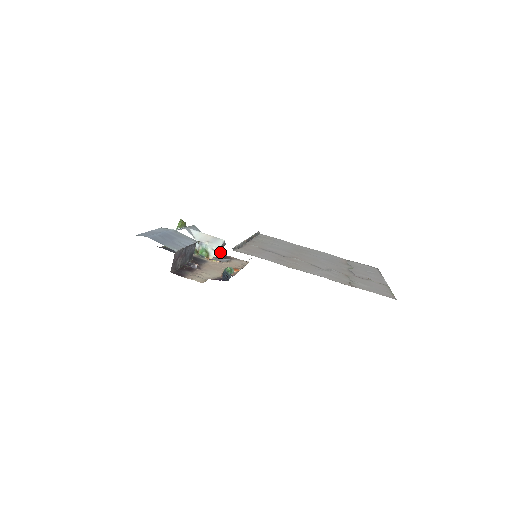
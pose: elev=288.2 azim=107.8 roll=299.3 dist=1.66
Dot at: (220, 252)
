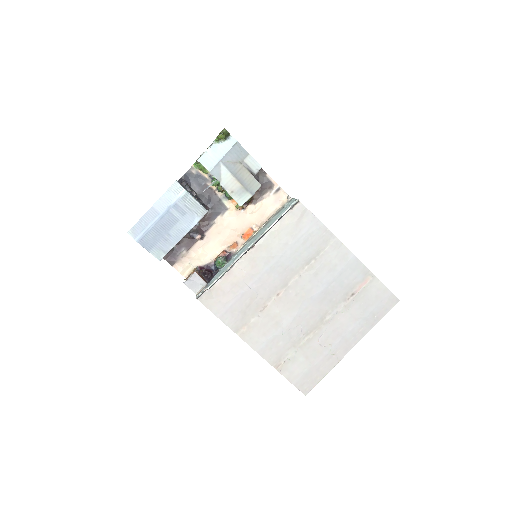
Dot at: occluded
